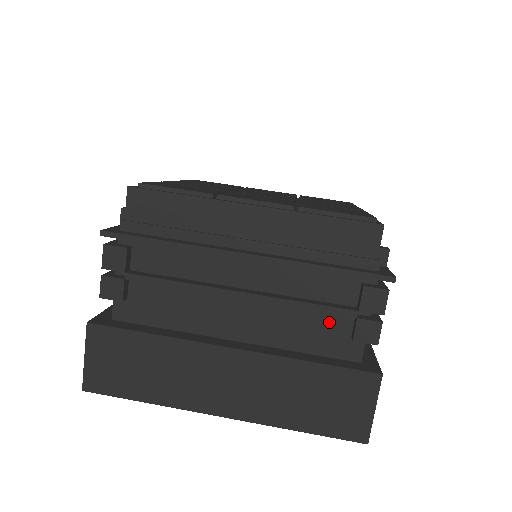
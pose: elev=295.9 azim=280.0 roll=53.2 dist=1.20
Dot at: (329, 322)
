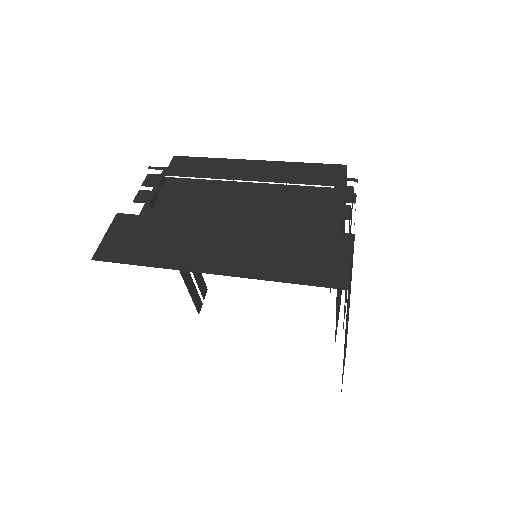
Dot at: (310, 217)
